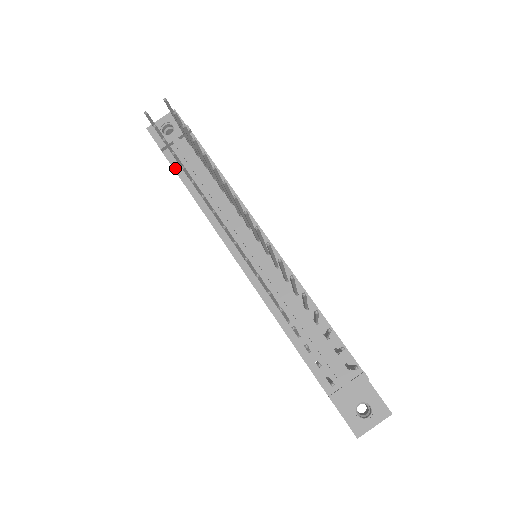
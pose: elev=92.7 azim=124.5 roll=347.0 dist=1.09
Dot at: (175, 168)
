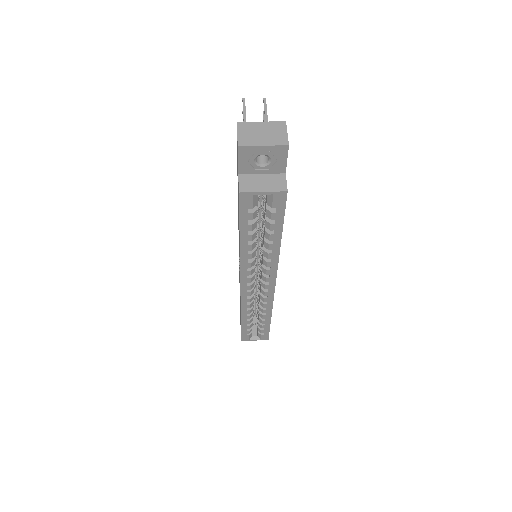
Dot at: occluded
